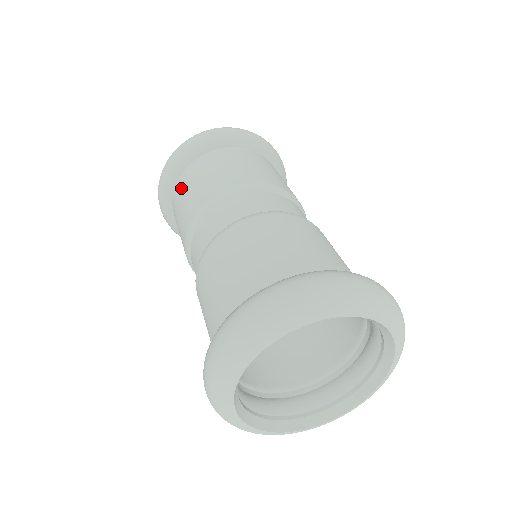
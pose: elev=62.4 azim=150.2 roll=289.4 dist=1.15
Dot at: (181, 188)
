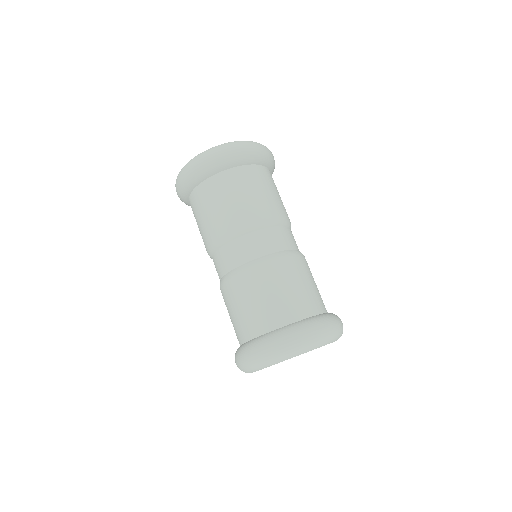
Dot at: occluded
